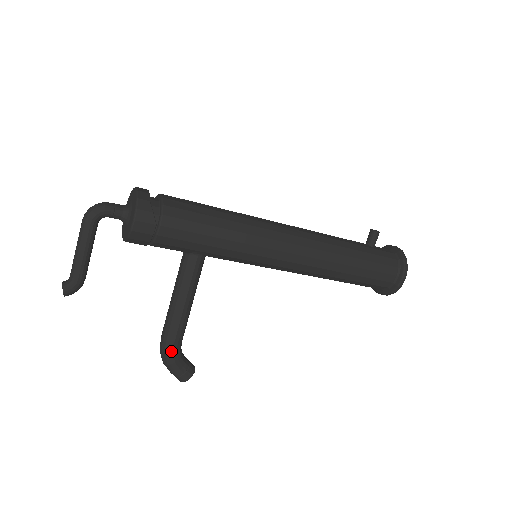
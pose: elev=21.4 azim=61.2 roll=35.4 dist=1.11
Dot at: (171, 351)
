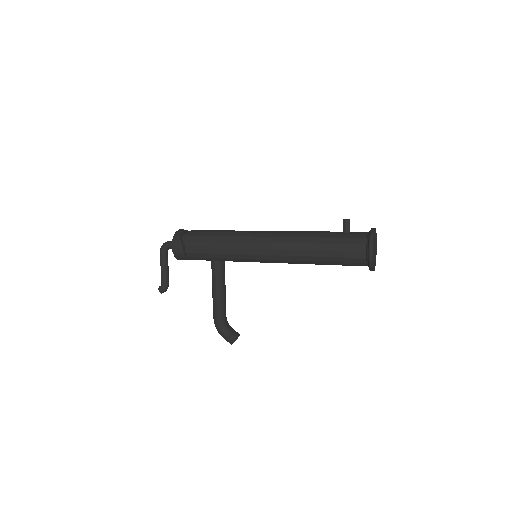
Dot at: (217, 323)
